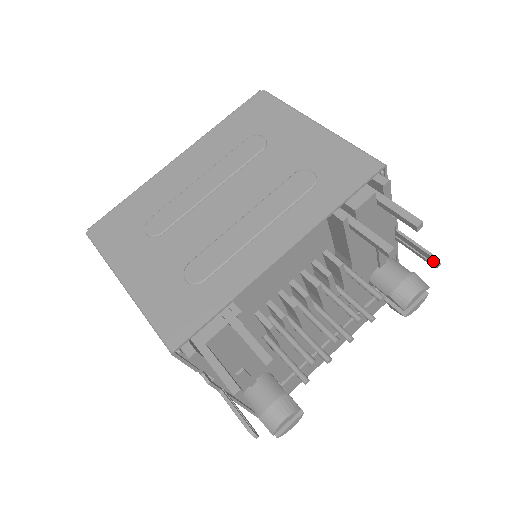
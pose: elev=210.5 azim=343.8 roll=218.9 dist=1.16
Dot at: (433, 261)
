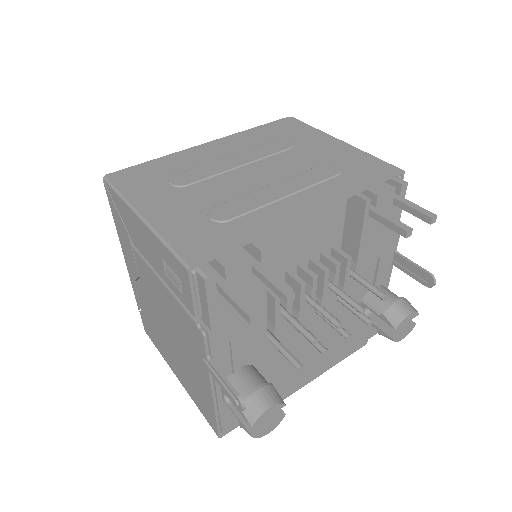
Dot at: (429, 281)
